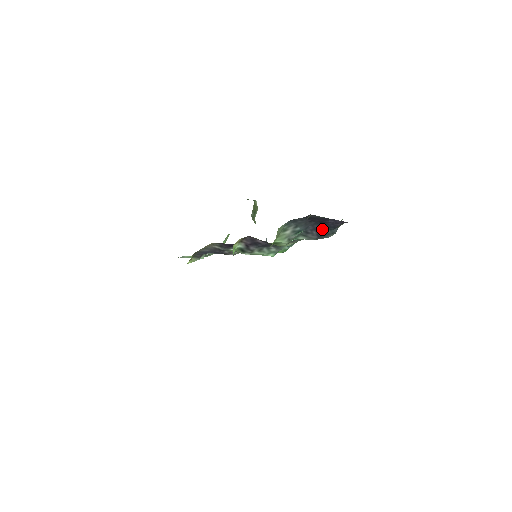
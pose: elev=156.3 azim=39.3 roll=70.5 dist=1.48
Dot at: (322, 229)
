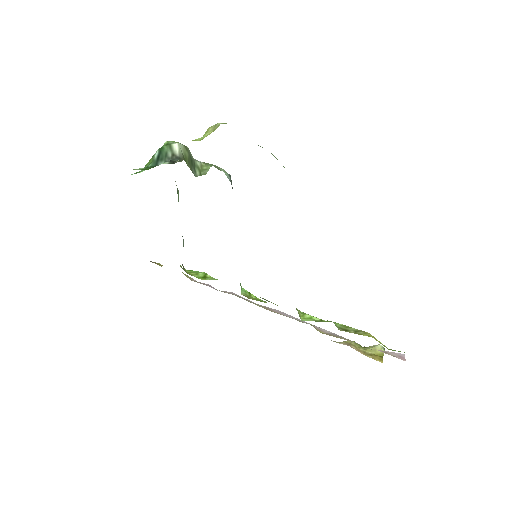
Dot at: occluded
